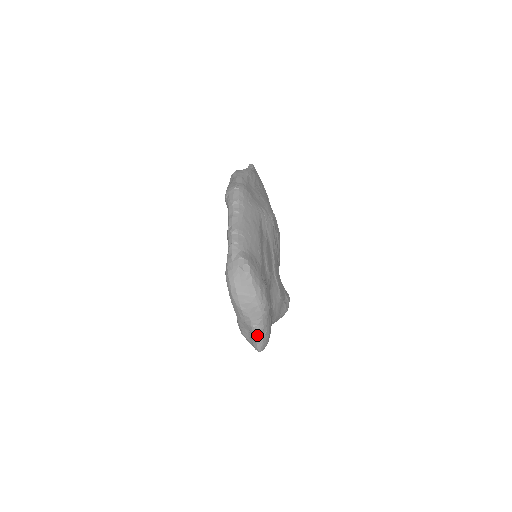
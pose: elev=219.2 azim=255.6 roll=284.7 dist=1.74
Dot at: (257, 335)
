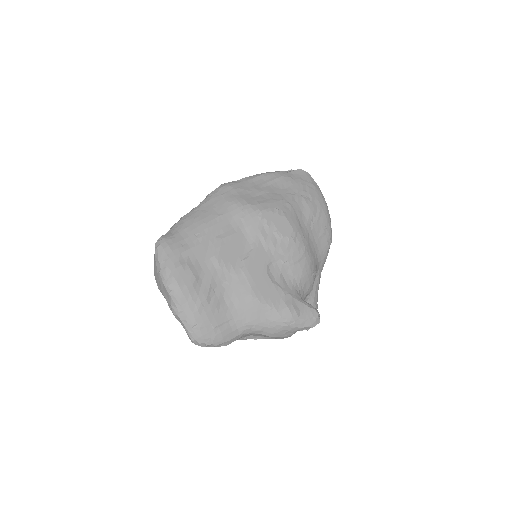
Dot at: (178, 319)
